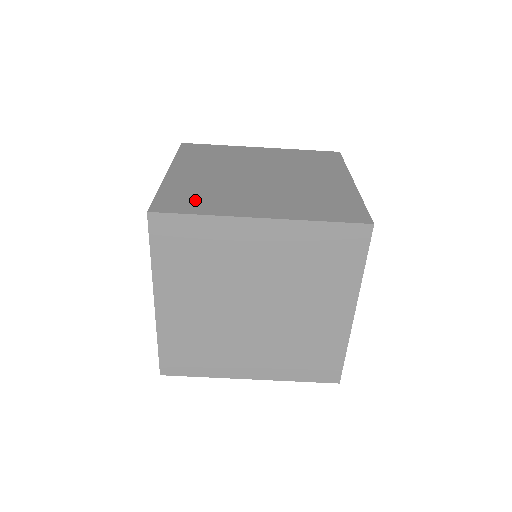
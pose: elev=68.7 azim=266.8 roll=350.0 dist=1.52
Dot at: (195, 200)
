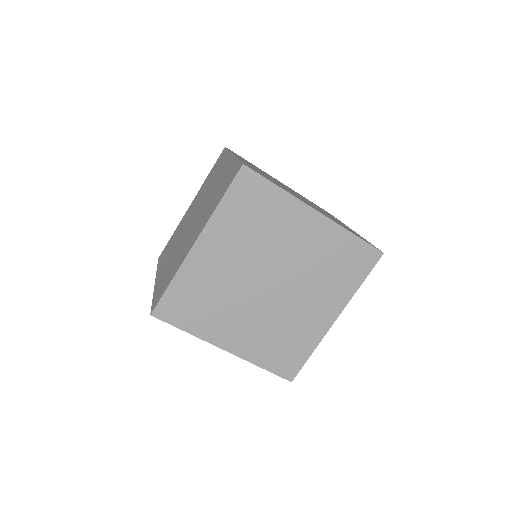
Dot at: occluded
